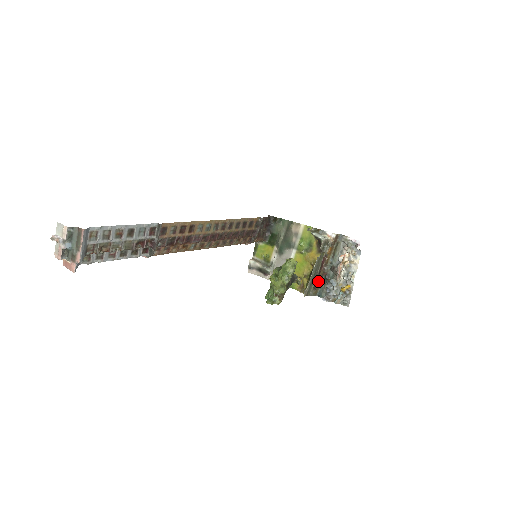
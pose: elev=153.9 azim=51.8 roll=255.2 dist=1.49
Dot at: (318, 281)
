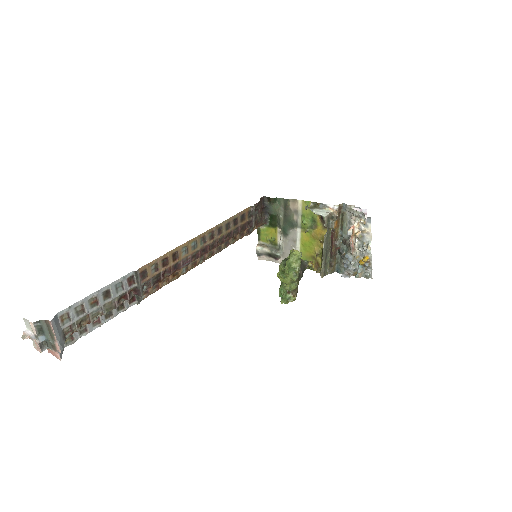
Dot at: (332, 258)
